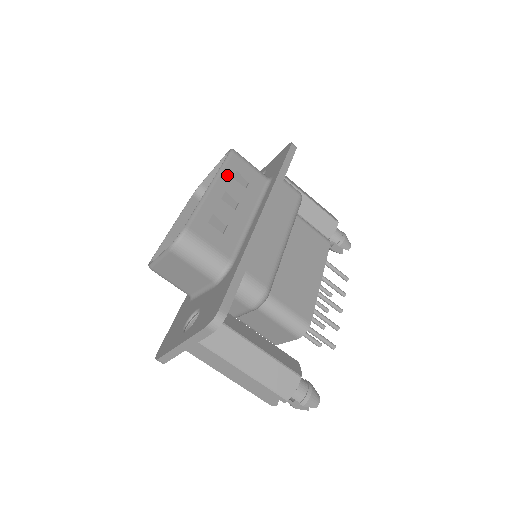
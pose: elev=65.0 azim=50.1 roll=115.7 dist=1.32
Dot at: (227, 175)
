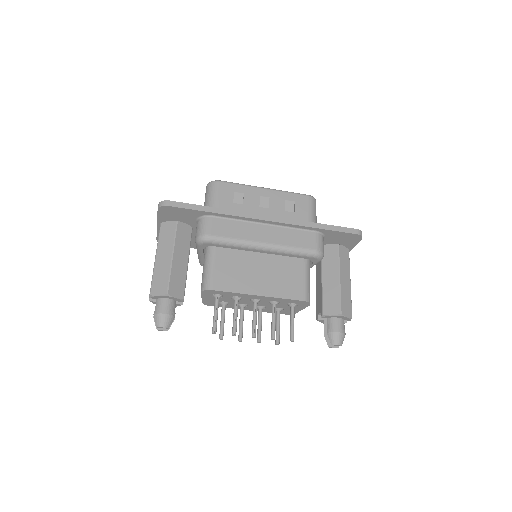
Dot at: (284, 196)
